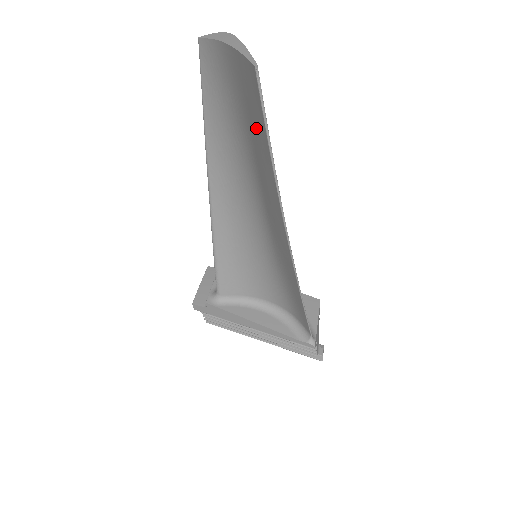
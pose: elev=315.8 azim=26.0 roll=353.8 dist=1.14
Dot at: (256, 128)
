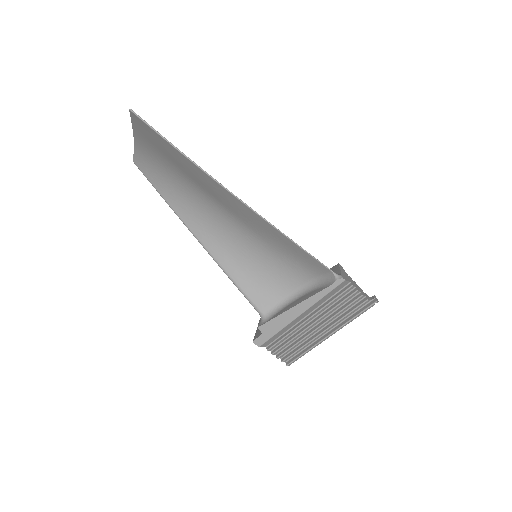
Dot at: (165, 150)
